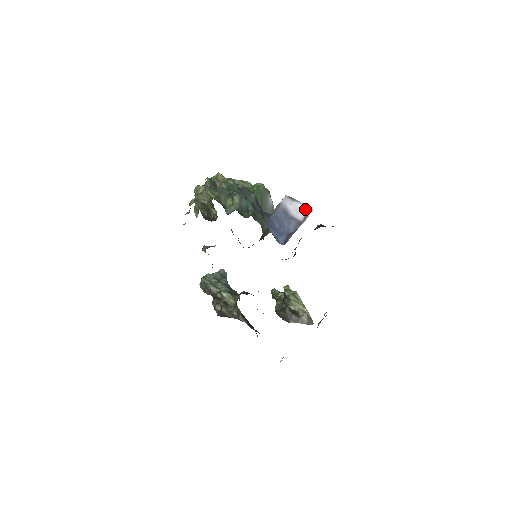
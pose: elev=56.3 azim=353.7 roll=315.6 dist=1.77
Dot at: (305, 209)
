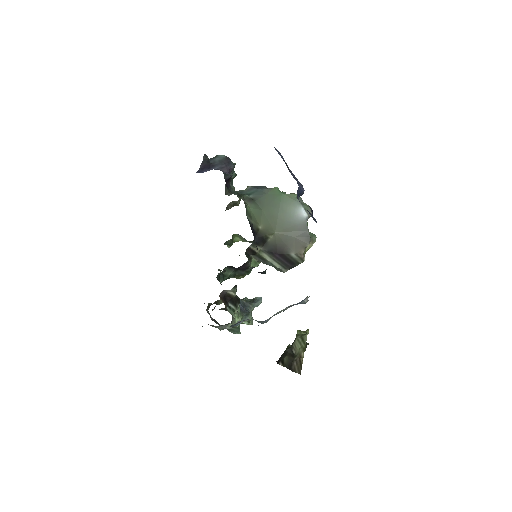
Dot at: occluded
